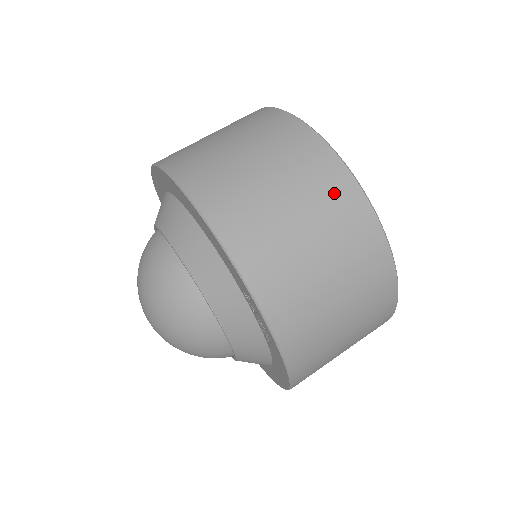
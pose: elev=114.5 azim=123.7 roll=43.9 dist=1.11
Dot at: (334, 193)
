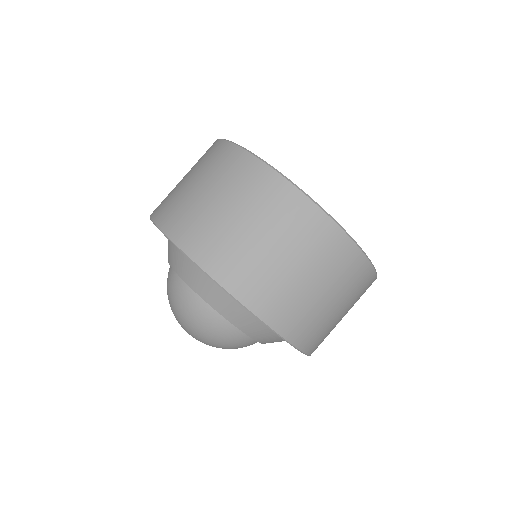
Dot at: (308, 228)
